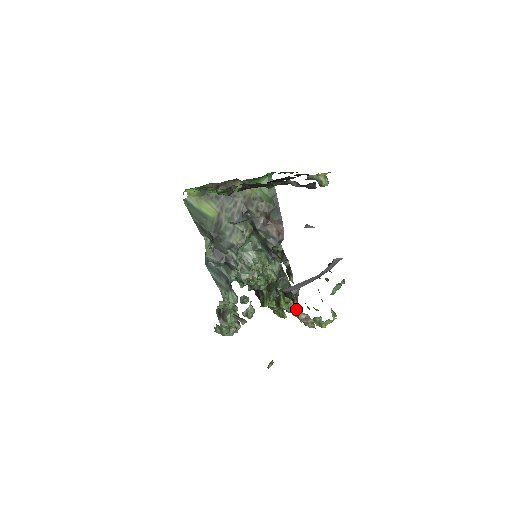
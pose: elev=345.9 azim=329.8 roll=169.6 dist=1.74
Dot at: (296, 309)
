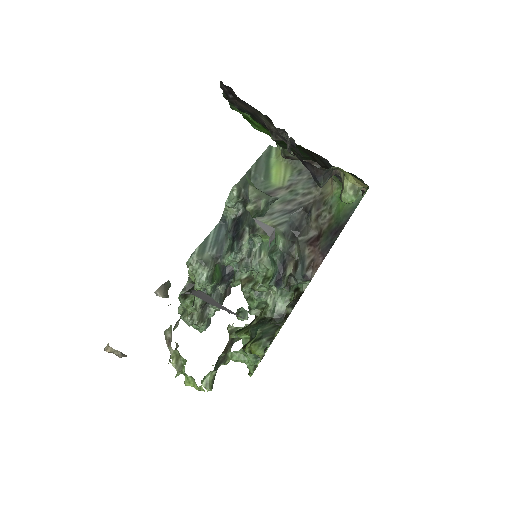
Dot at: (178, 321)
